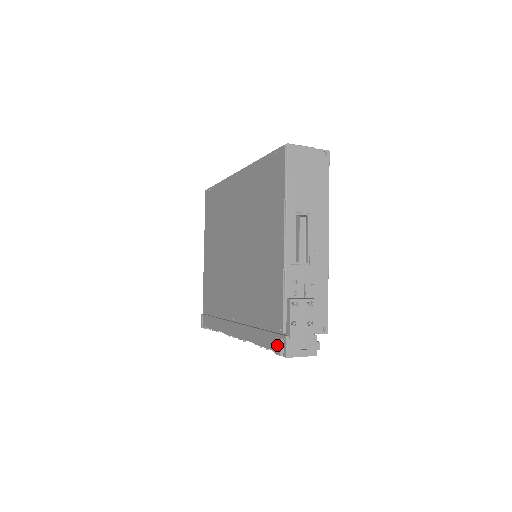
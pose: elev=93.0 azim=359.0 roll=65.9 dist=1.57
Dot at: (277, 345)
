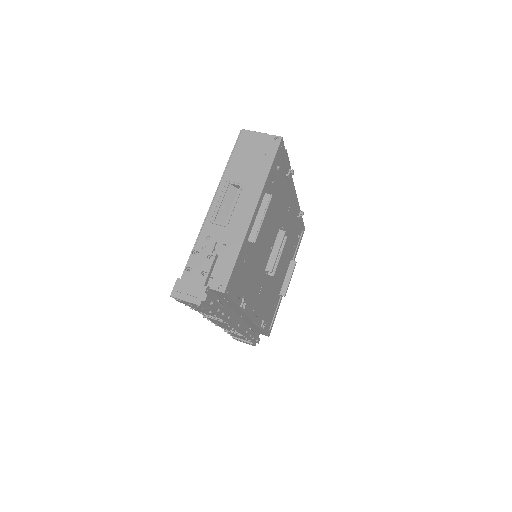
Dot at: occluded
